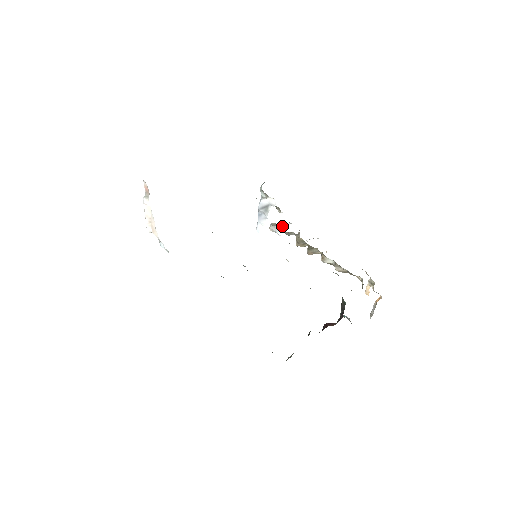
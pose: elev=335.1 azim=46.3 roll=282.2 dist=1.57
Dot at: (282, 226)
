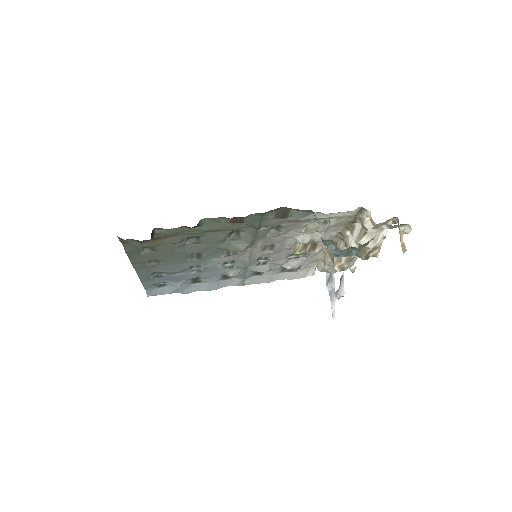
Dot at: (341, 280)
